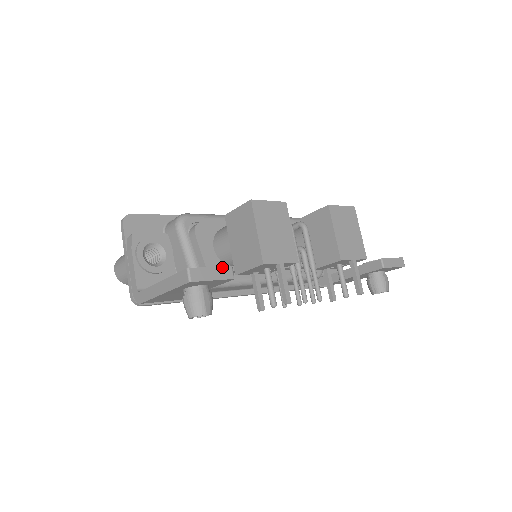
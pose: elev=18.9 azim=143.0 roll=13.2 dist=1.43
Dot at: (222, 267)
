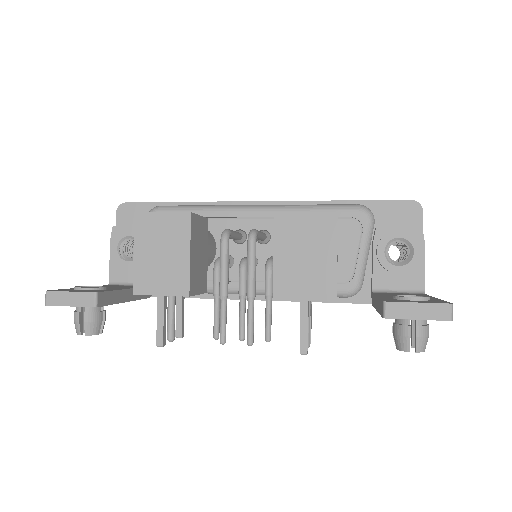
Dot at: (83, 293)
